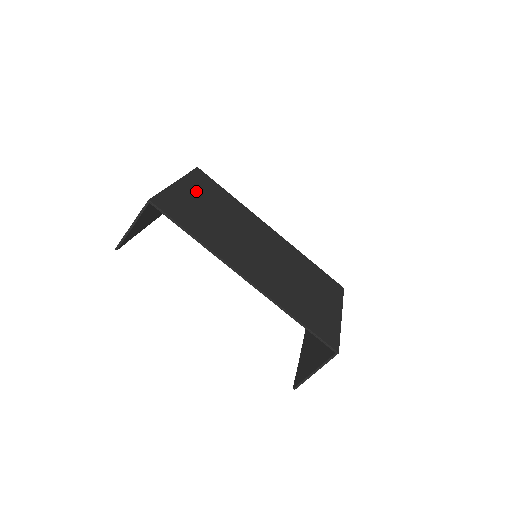
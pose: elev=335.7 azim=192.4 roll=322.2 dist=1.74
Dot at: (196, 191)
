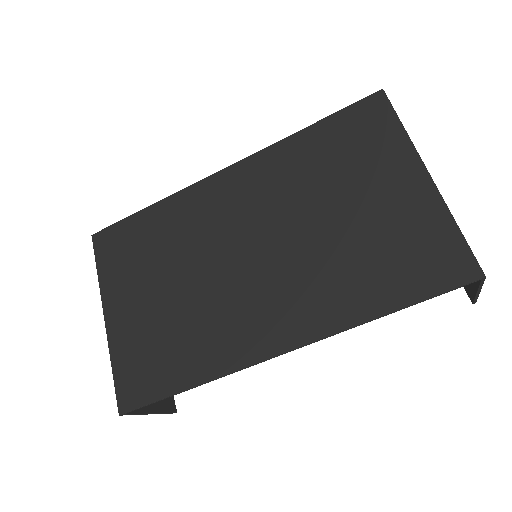
Dot at: (126, 290)
